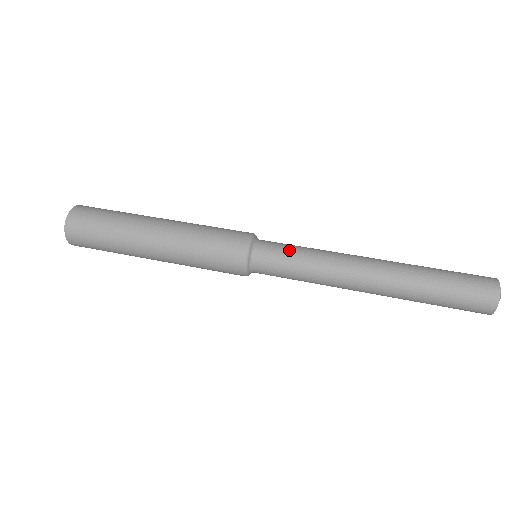
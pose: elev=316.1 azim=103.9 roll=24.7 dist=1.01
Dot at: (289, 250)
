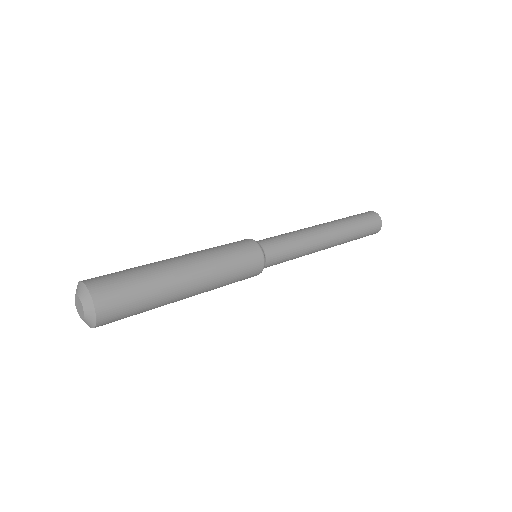
Dot at: (282, 240)
